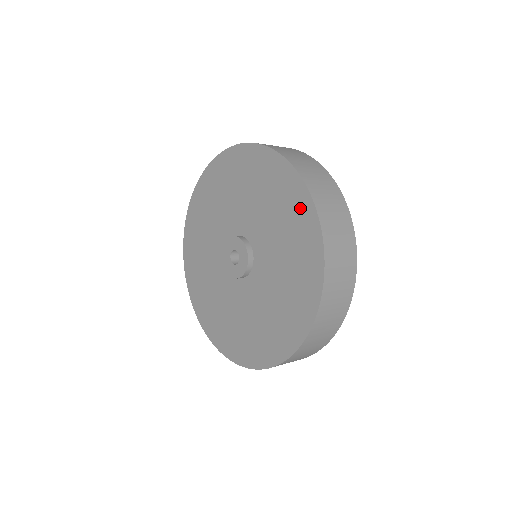
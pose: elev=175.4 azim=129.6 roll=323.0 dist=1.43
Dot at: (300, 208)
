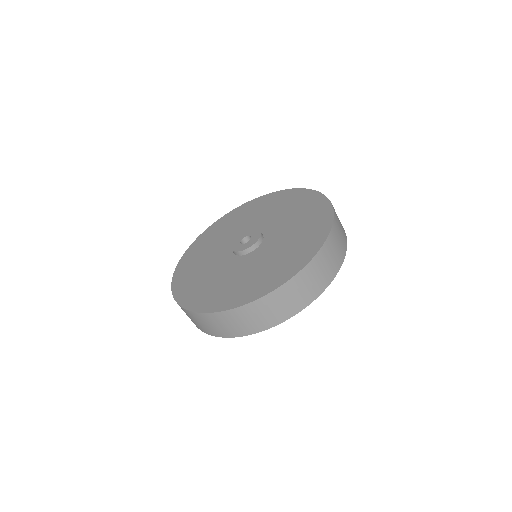
Dot at: (306, 198)
